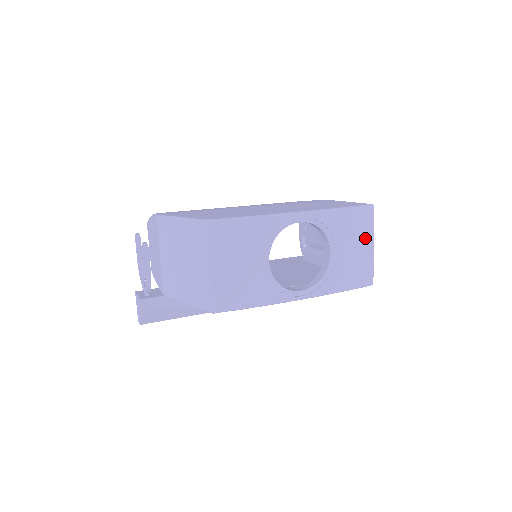
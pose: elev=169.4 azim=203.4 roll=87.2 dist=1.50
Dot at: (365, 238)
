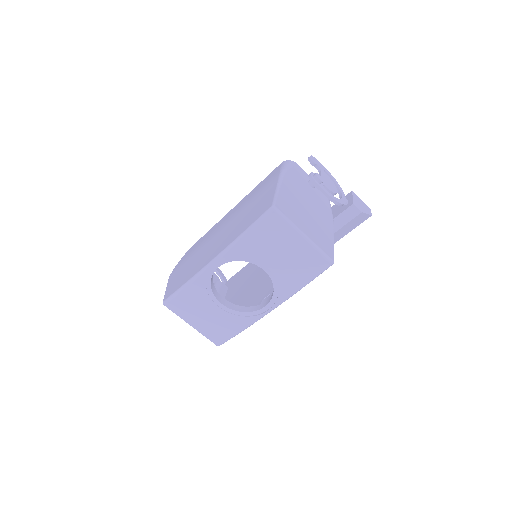
Dot at: (288, 238)
